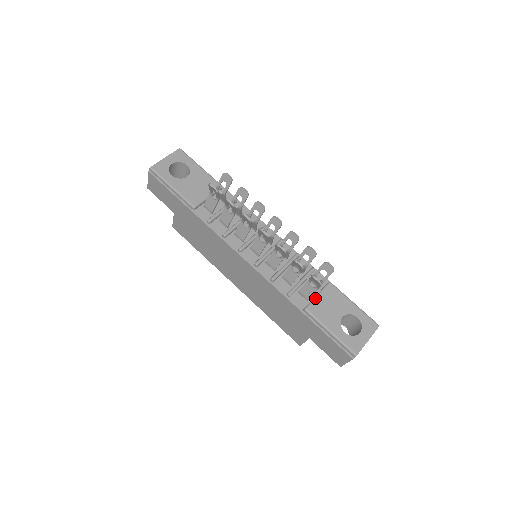
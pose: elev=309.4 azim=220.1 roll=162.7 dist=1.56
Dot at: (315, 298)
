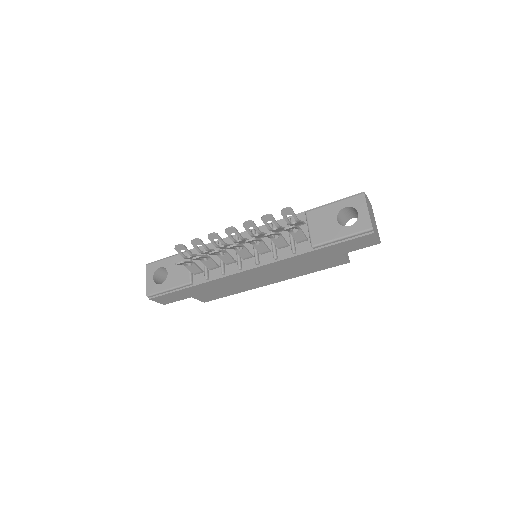
Dot at: (309, 233)
